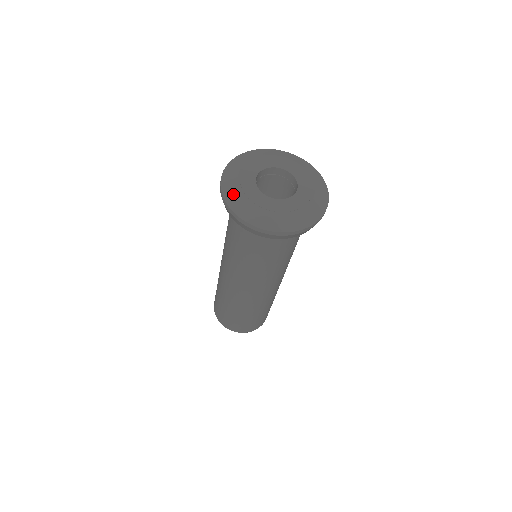
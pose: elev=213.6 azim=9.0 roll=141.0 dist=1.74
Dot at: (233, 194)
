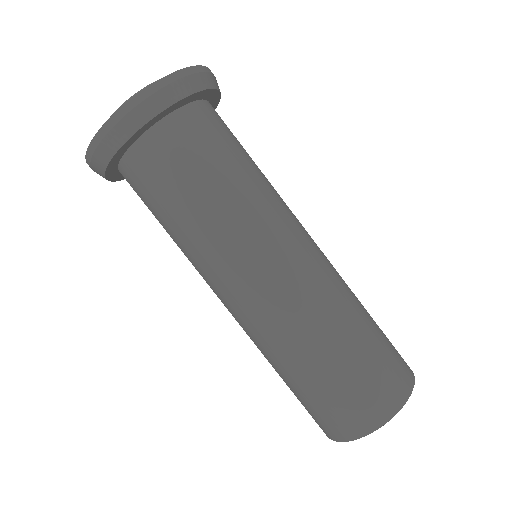
Dot at: occluded
